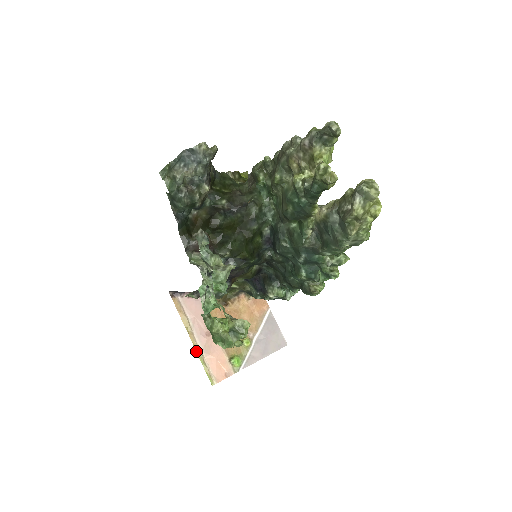
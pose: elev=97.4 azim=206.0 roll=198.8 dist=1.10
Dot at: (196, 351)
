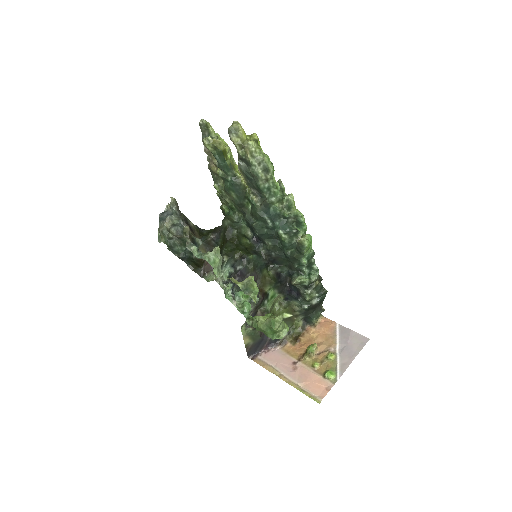
Dot at: occluded
